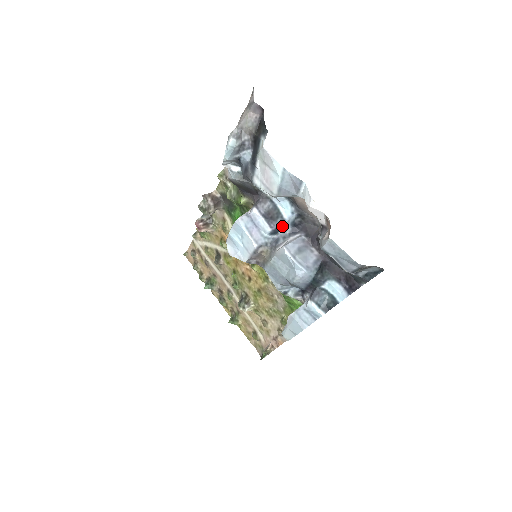
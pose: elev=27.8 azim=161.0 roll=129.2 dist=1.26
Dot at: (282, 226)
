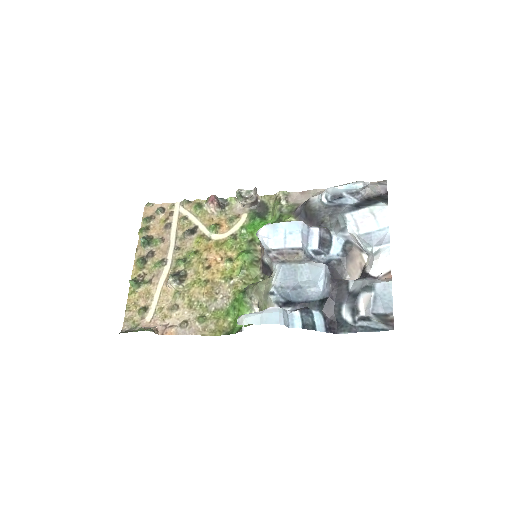
Dot at: (324, 254)
